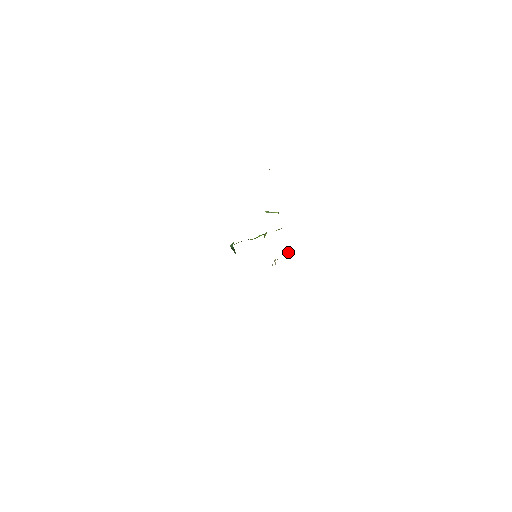
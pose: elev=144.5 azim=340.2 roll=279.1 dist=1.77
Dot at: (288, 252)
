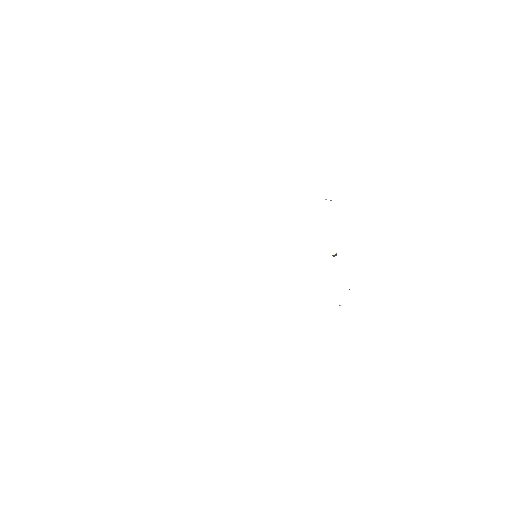
Dot at: occluded
